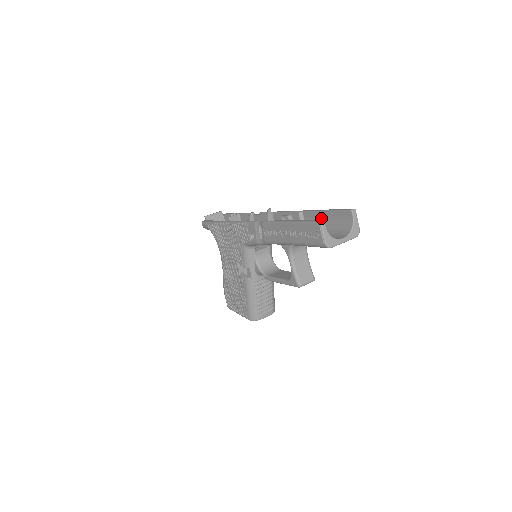
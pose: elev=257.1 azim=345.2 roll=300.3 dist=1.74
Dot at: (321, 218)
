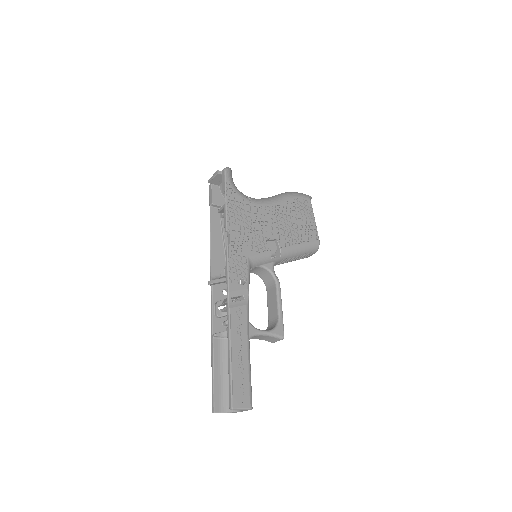
Dot at: occluded
